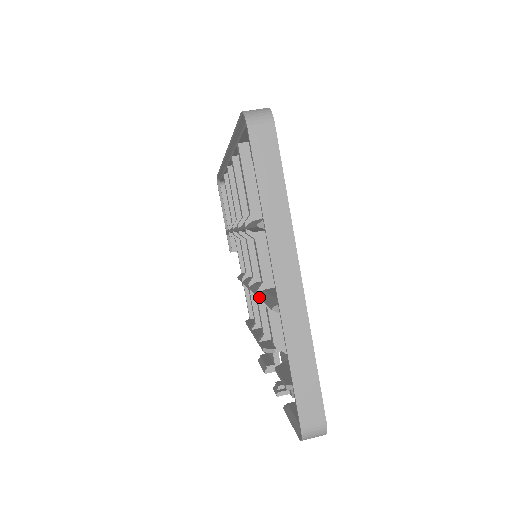
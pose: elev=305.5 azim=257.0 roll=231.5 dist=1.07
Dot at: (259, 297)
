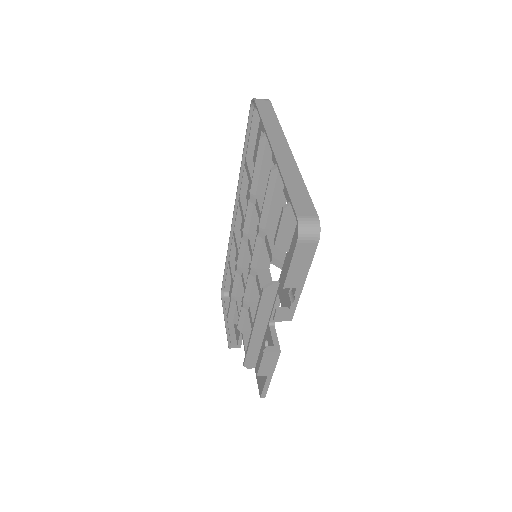
Dot at: (260, 219)
